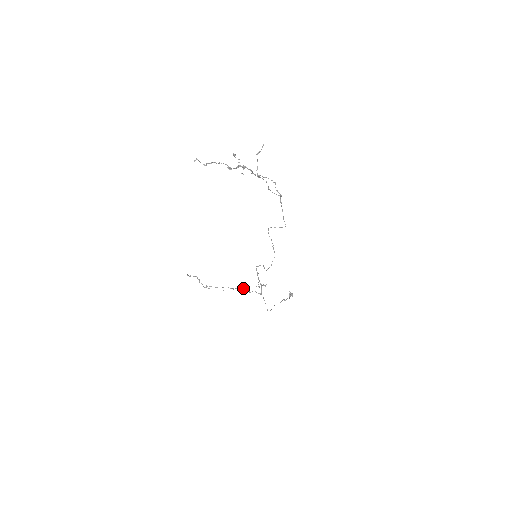
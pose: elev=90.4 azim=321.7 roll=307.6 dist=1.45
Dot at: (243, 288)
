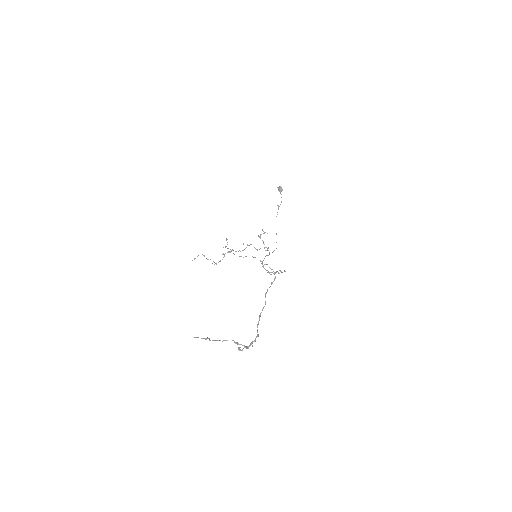
Dot at: (247, 245)
